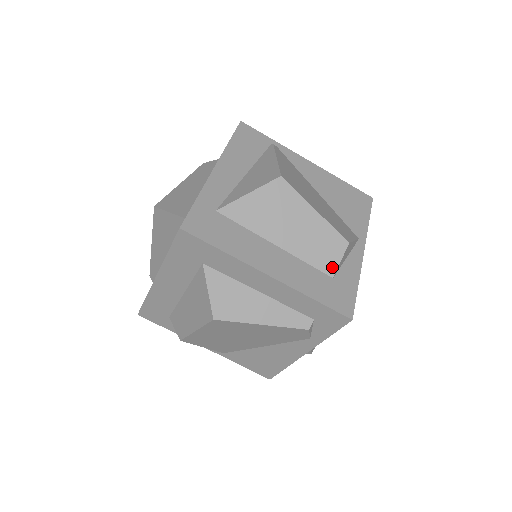
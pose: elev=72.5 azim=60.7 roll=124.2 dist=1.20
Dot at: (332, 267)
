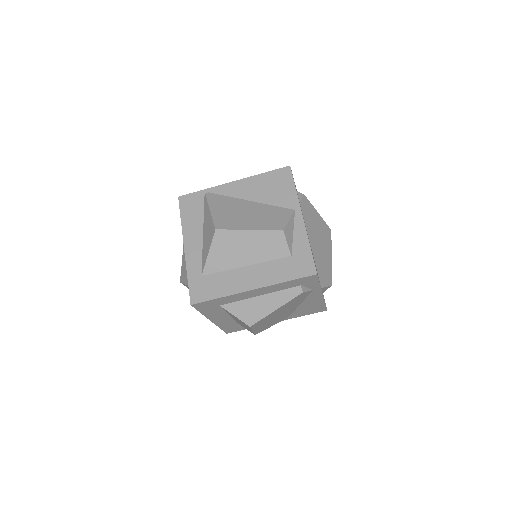
Dot at: (285, 251)
